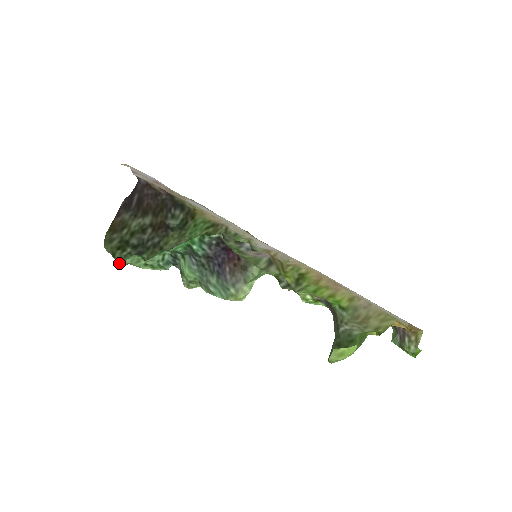
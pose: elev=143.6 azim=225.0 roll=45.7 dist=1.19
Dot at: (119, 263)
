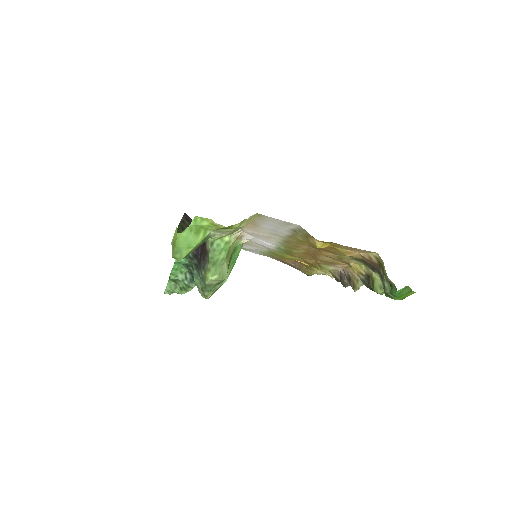
Dot at: (167, 293)
